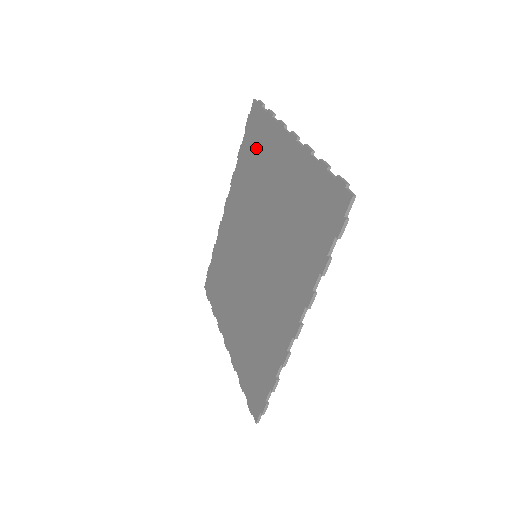
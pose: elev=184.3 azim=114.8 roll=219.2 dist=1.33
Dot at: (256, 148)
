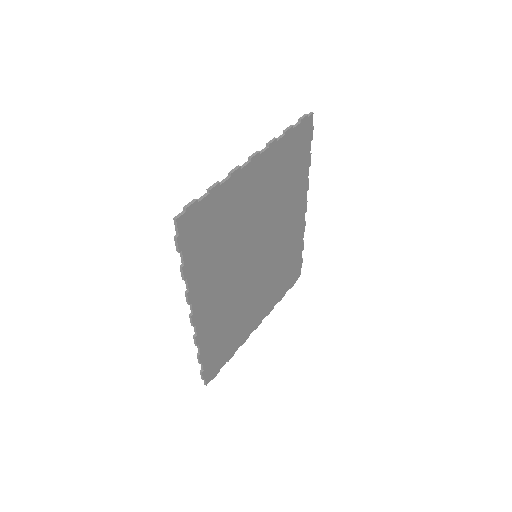
Dot at: (289, 160)
